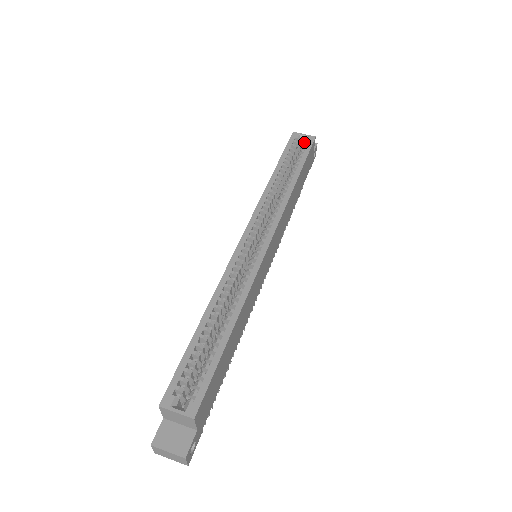
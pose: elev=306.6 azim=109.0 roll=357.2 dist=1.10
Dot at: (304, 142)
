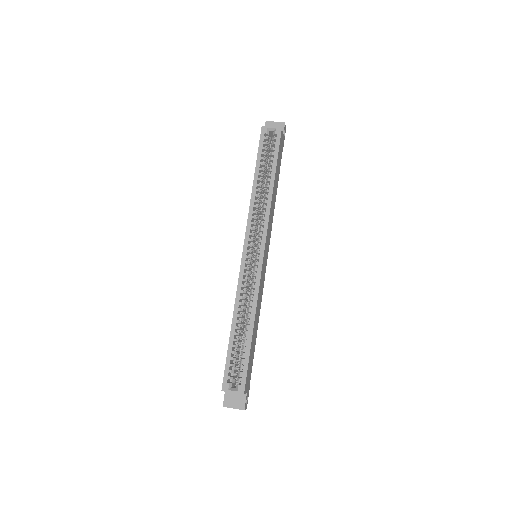
Dot at: (273, 135)
